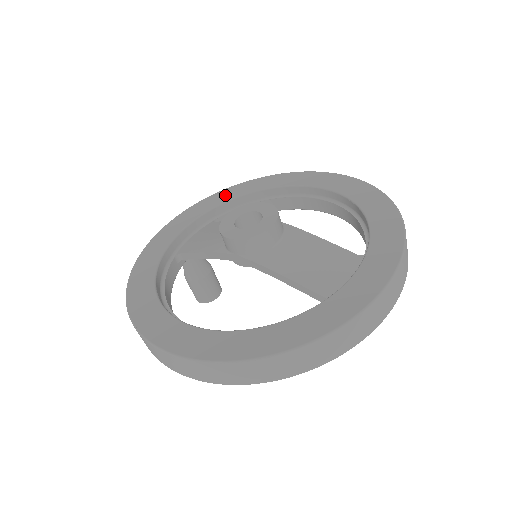
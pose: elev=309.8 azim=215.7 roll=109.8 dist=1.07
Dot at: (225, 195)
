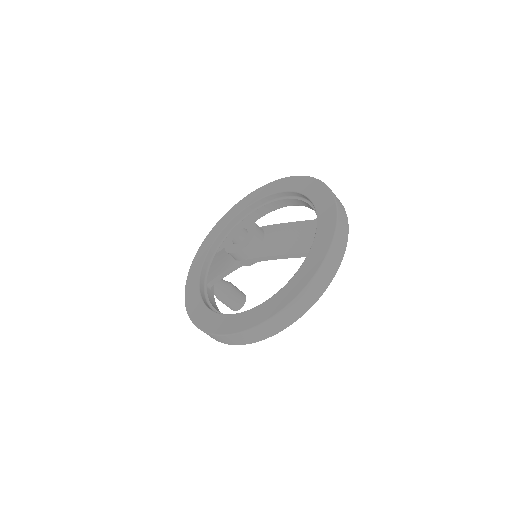
Dot at: (214, 233)
